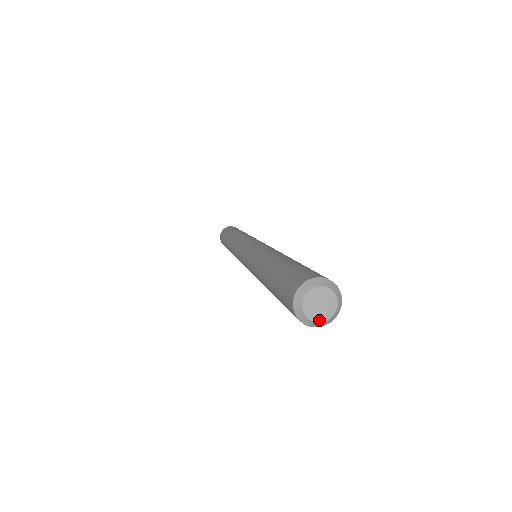
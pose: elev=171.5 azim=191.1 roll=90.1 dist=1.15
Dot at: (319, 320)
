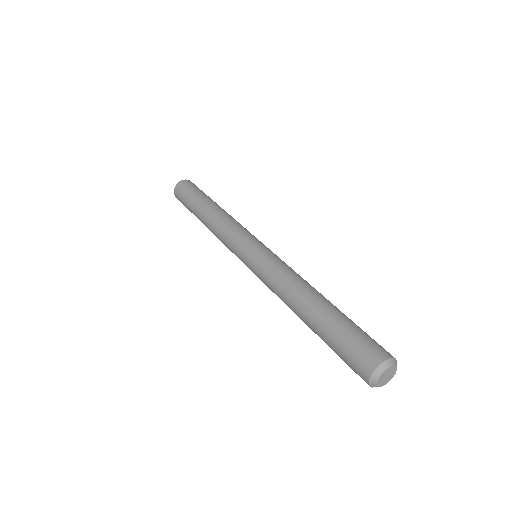
Dot at: occluded
